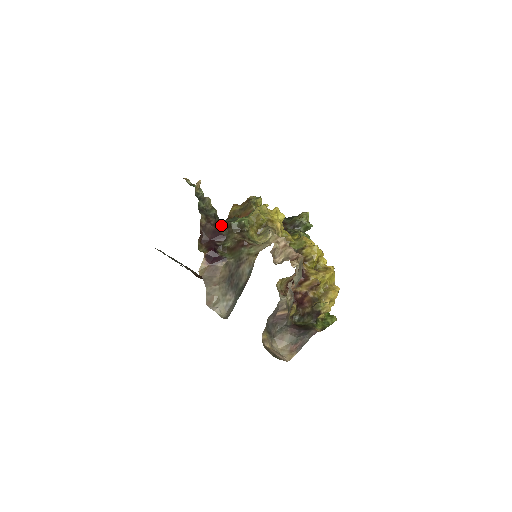
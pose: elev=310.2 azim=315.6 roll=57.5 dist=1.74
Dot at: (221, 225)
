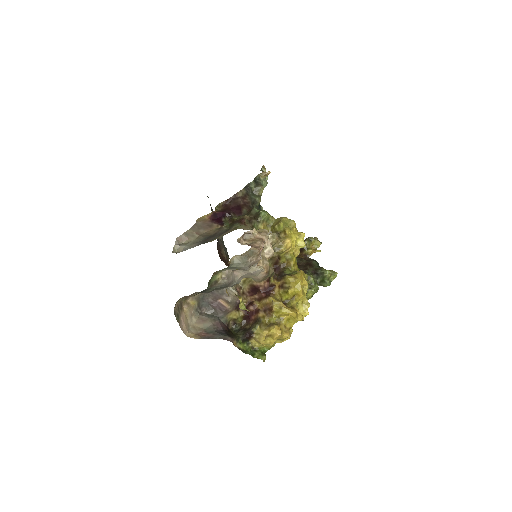
Dot at: (249, 207)
